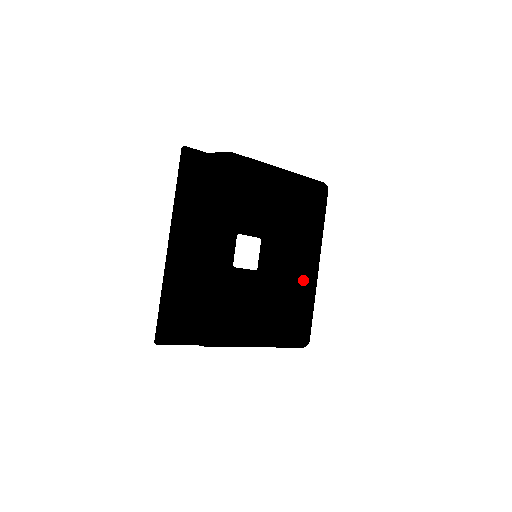
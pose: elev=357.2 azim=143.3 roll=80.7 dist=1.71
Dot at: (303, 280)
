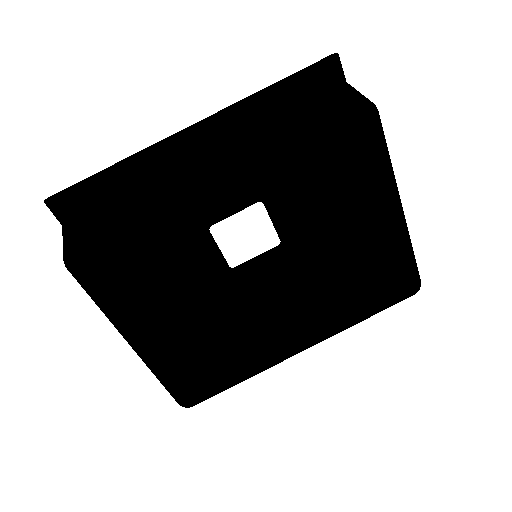
Dot at: (267, 343)
